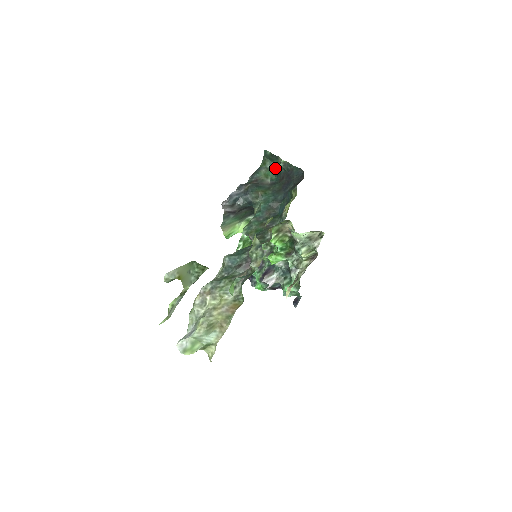
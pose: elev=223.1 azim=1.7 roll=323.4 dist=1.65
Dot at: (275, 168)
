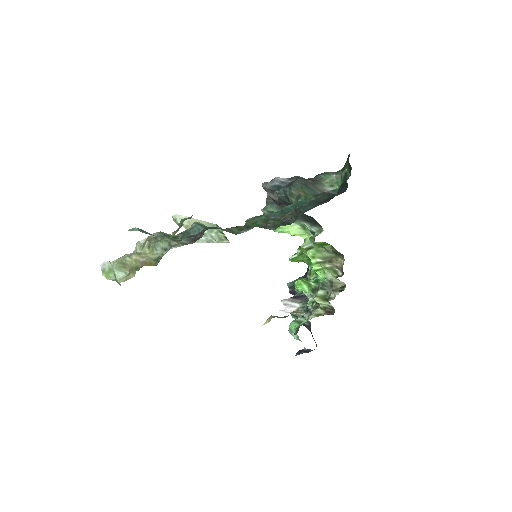
Dot at: (347, 179)
